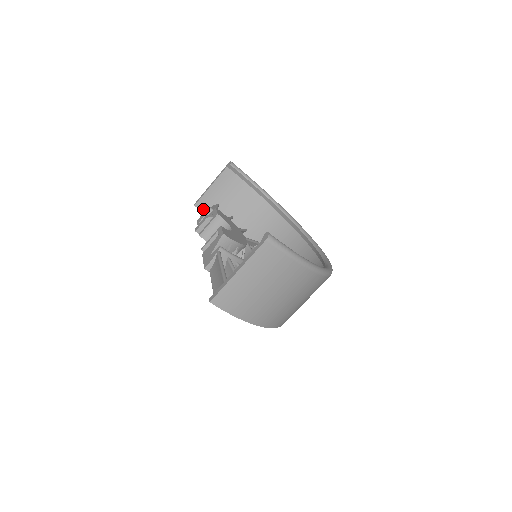
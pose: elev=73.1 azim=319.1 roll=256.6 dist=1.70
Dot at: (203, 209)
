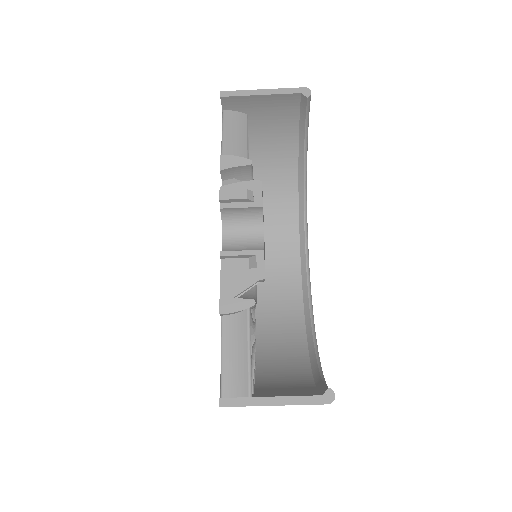
Dot at: (226, 106)
